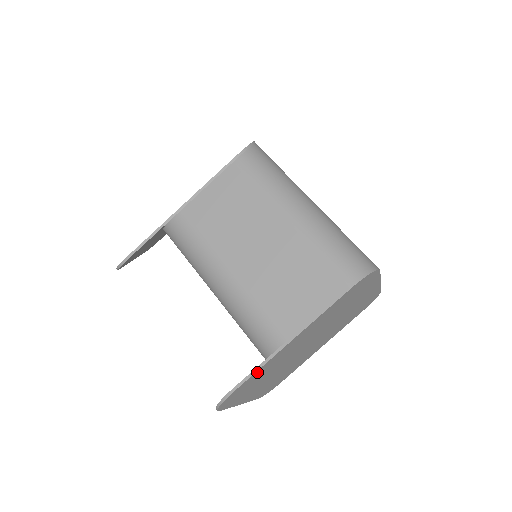
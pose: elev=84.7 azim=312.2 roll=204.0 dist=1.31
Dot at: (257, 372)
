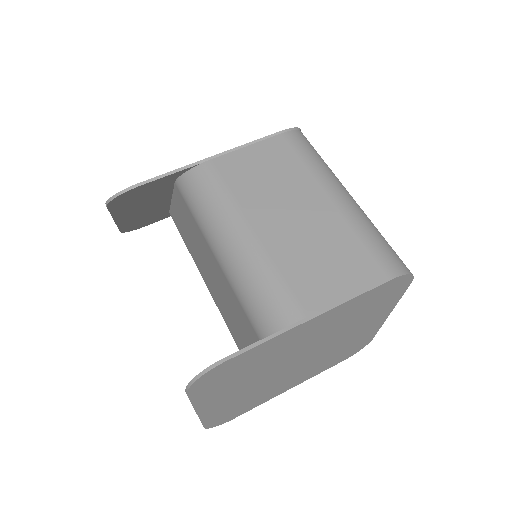
Dot at: (258, 348)
